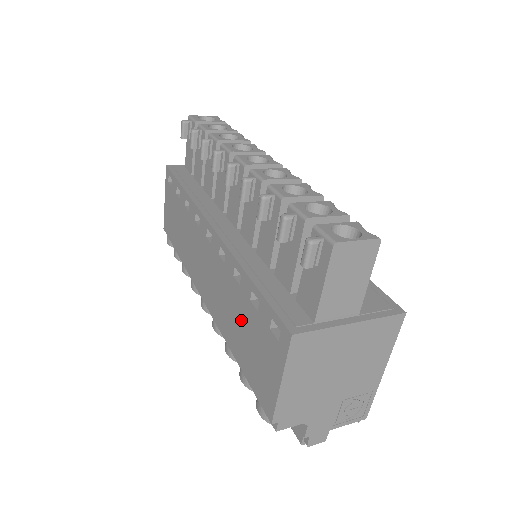
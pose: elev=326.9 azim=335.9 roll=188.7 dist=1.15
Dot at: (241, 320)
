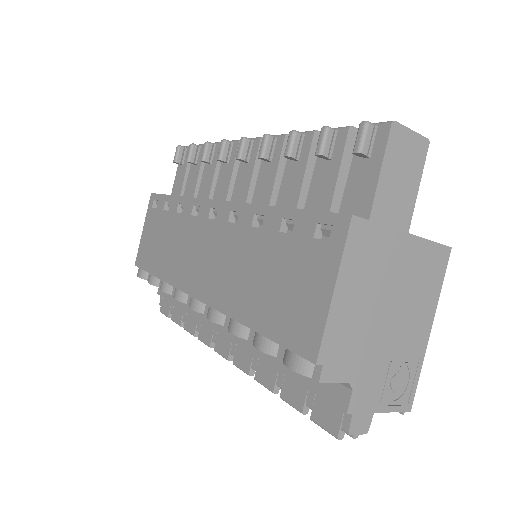
Dot at: (262, 267)
